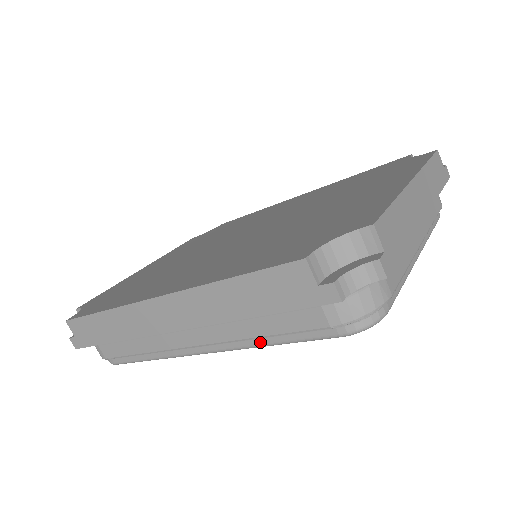
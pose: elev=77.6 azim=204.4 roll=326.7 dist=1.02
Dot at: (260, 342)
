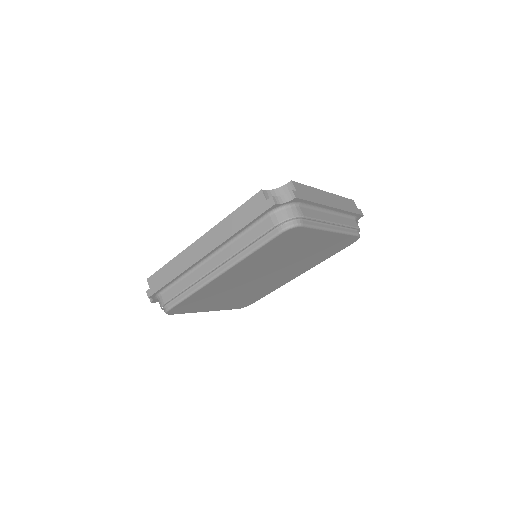
Dot at: (246, 252)
